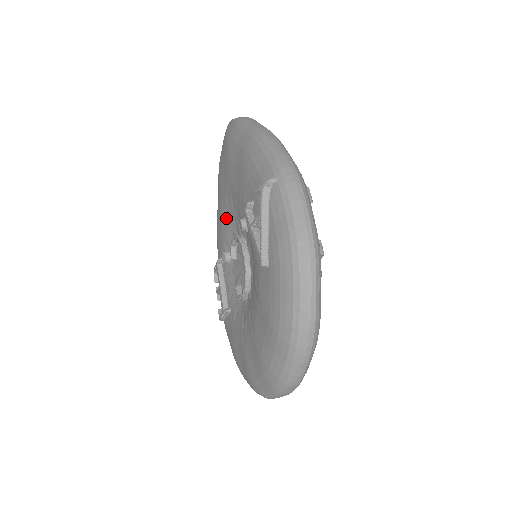
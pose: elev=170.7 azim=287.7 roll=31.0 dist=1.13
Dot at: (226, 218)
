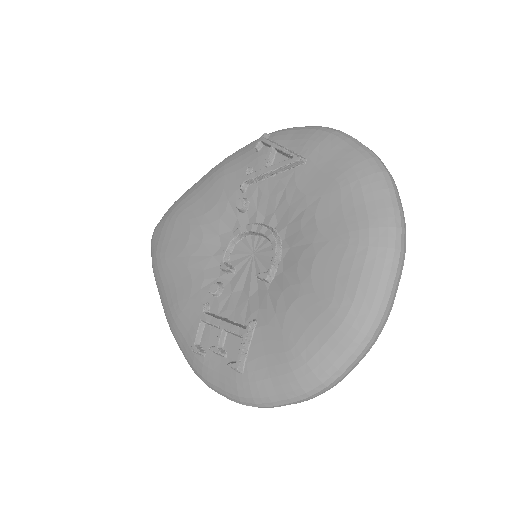
Dot at: (198, 261)
